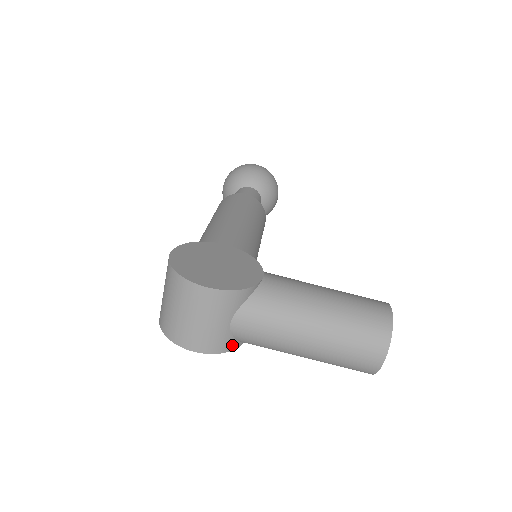
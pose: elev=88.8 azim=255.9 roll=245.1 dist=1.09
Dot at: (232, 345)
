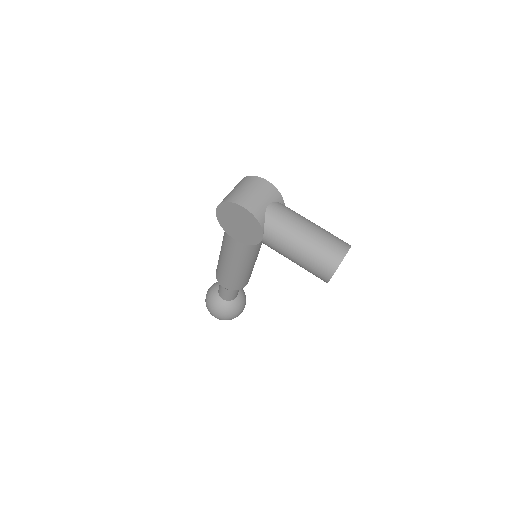
Dot at: (262, 221)
